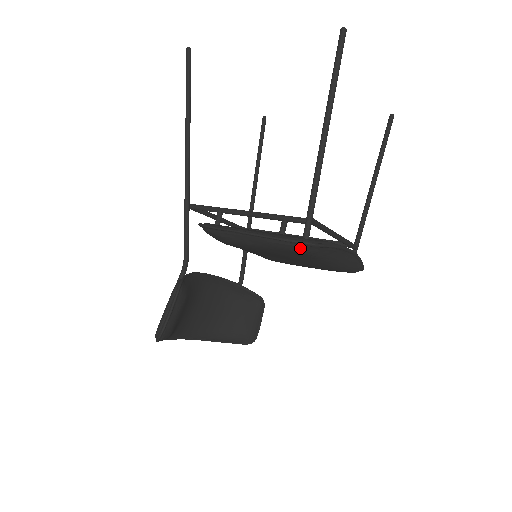
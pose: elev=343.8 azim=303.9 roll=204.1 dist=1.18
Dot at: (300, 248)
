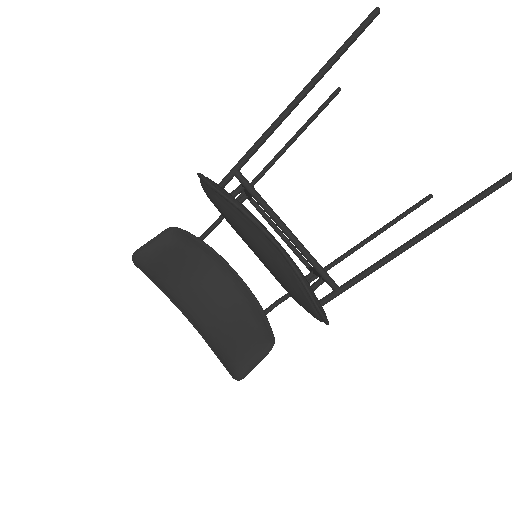
Dot at: (204, 187)
